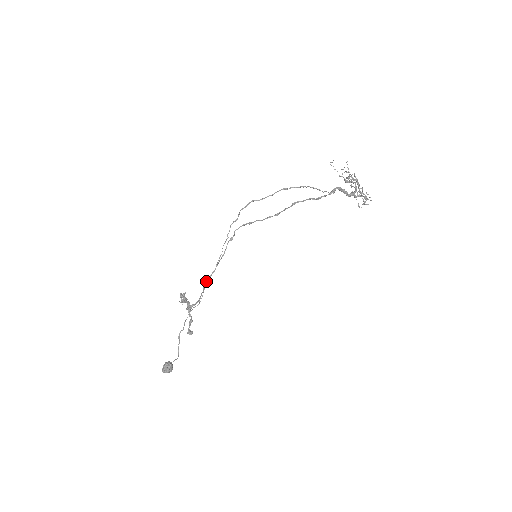
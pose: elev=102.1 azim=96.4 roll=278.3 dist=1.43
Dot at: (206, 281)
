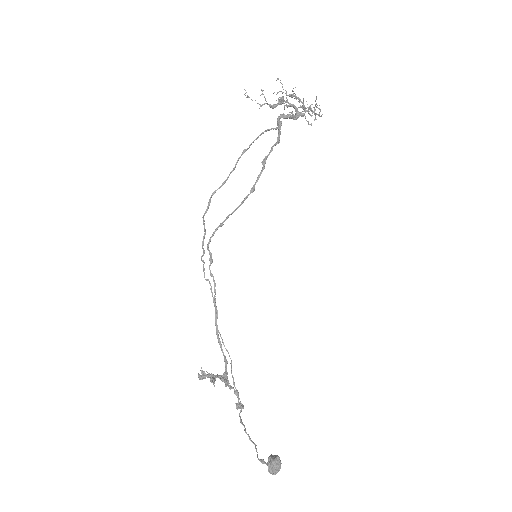
Dot at: (216, 334)
